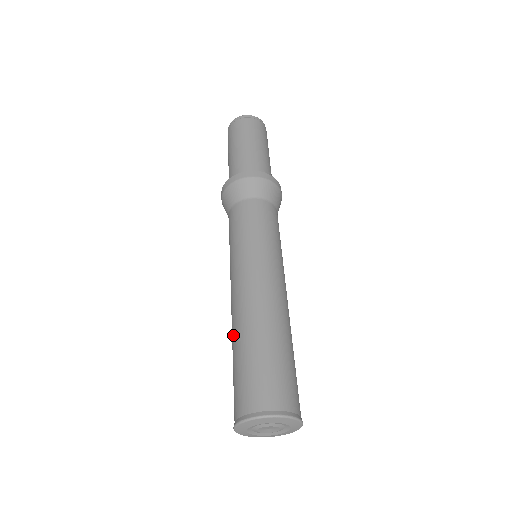
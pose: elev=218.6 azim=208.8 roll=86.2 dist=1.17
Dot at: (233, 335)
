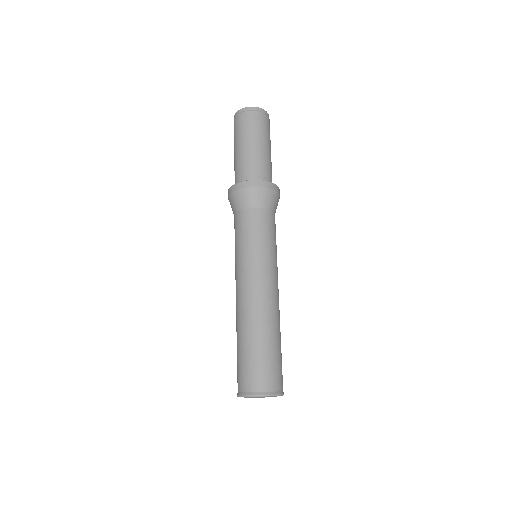
Dot at: occluded
